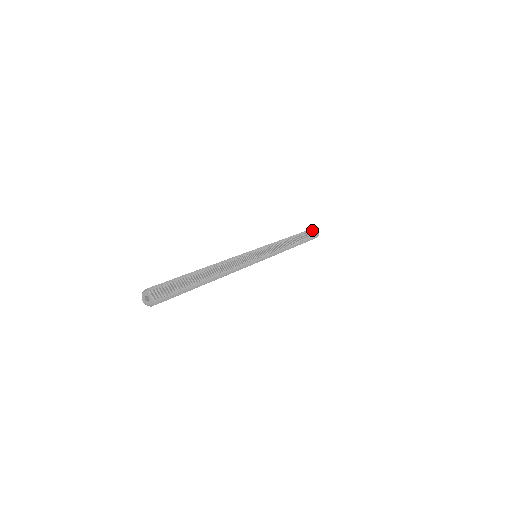
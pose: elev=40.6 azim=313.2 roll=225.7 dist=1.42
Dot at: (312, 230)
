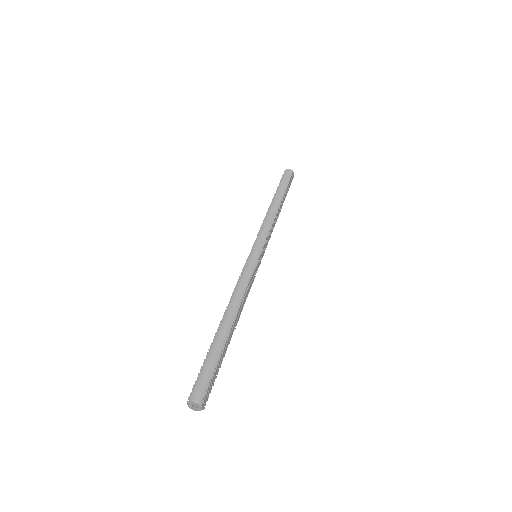
Dot at: (291, 175)
